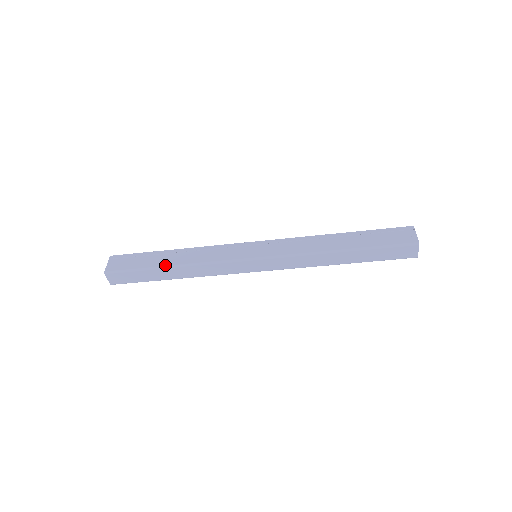
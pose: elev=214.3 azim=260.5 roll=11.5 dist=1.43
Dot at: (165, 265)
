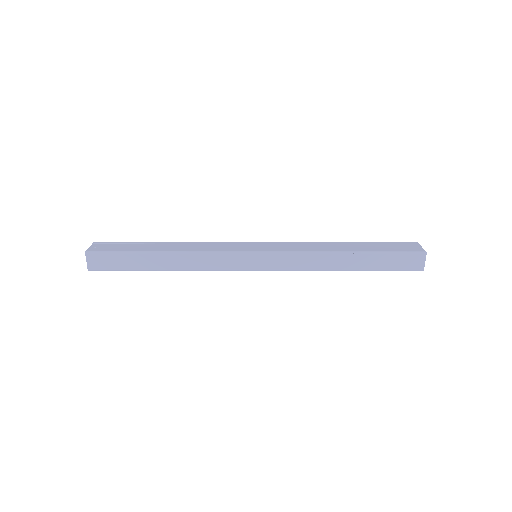
Dot at: (157, 250)
